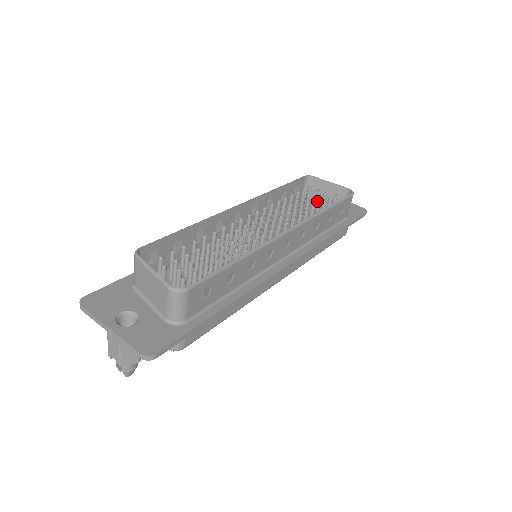
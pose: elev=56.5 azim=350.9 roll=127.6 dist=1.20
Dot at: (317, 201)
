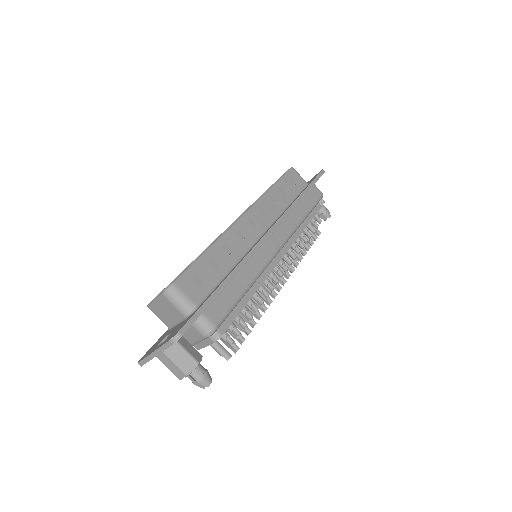
Dot at: occluded
